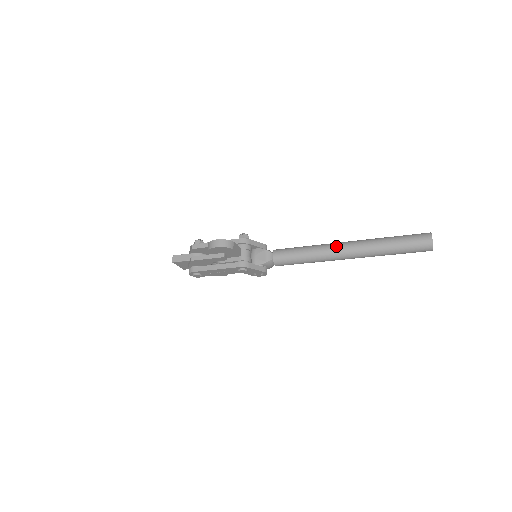
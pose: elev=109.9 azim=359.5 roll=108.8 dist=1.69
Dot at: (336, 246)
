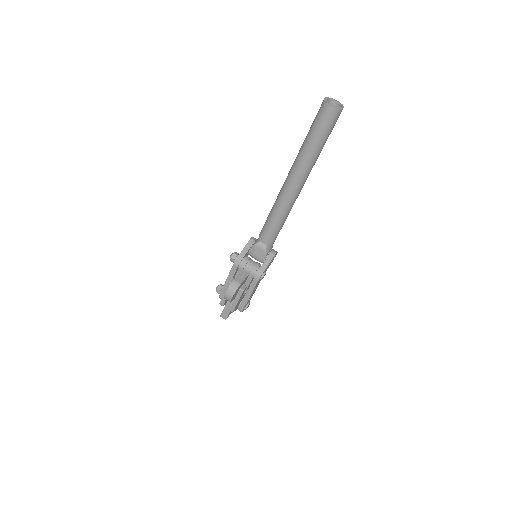
Dot at: (285, 191)
